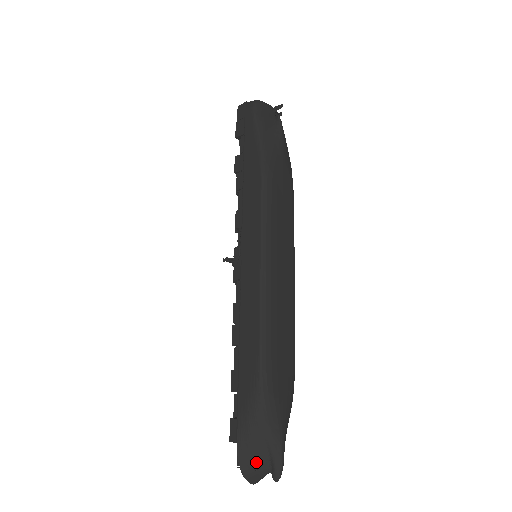
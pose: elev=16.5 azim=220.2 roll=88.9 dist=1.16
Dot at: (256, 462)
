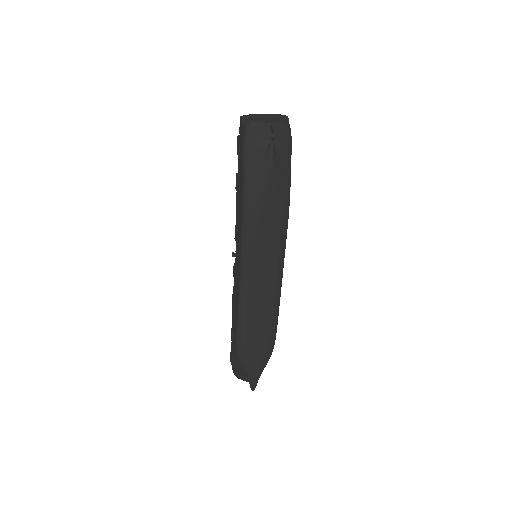
Dot at: (242, 378)
